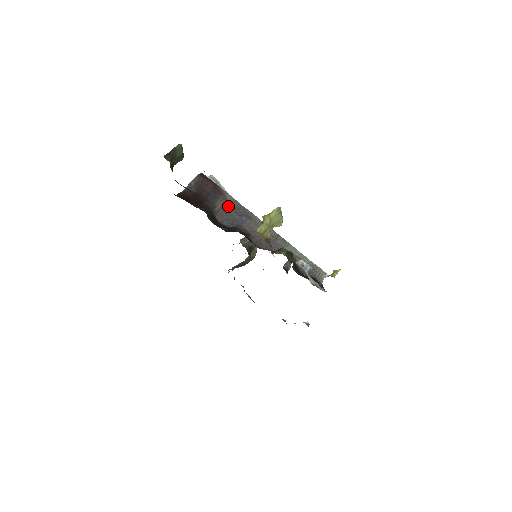
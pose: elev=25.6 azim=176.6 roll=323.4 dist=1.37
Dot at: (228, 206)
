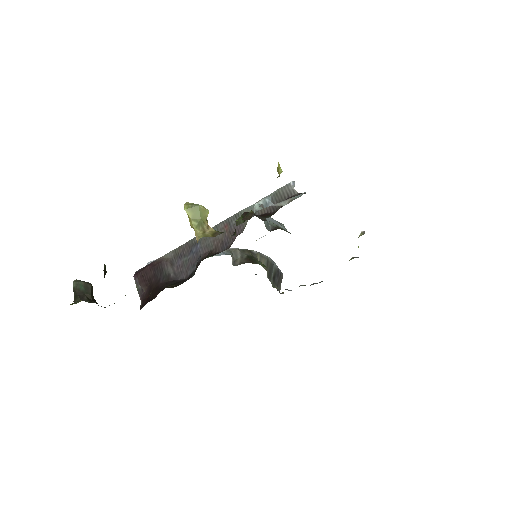
Dot at: (176, 261)
